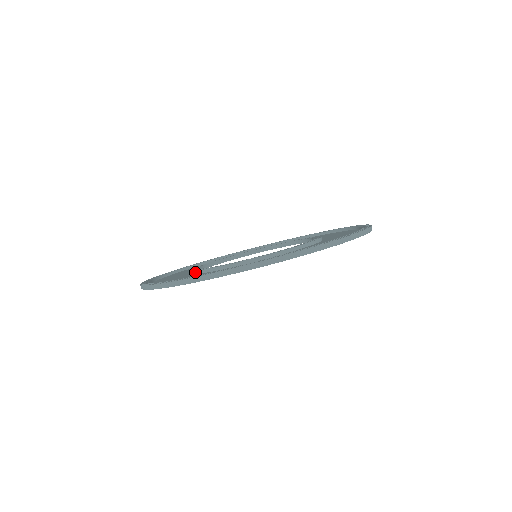
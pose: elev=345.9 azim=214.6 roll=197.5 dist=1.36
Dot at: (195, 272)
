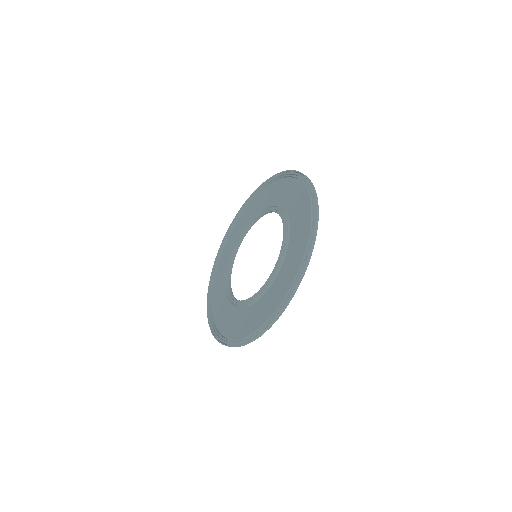
Dot at: (240, 308)
